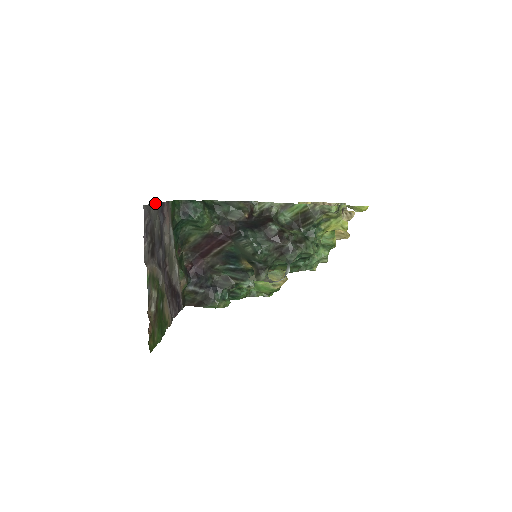
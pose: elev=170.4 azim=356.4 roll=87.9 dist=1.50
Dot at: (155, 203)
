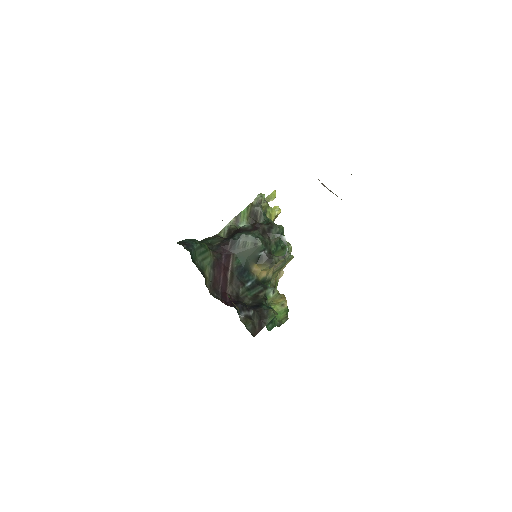
Dot at: occluded
